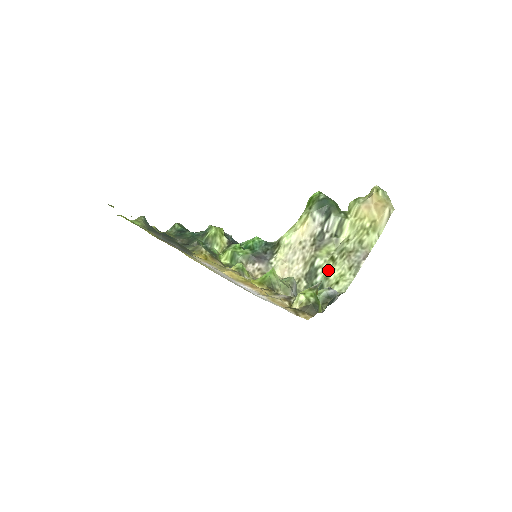
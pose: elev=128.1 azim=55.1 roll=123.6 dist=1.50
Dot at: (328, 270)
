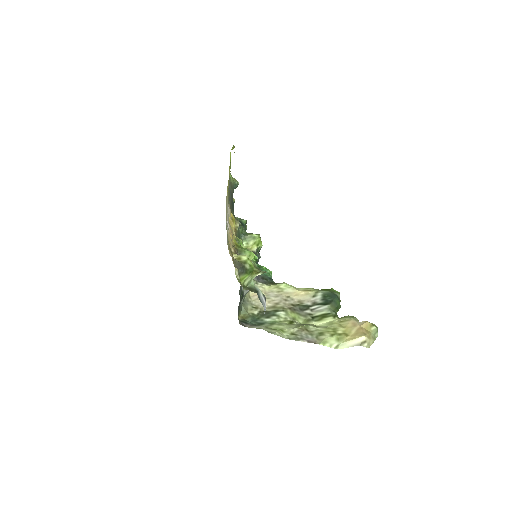
Dot at: (279, 322)
